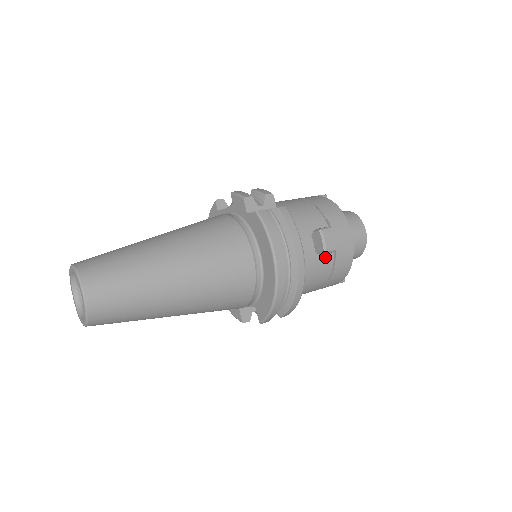
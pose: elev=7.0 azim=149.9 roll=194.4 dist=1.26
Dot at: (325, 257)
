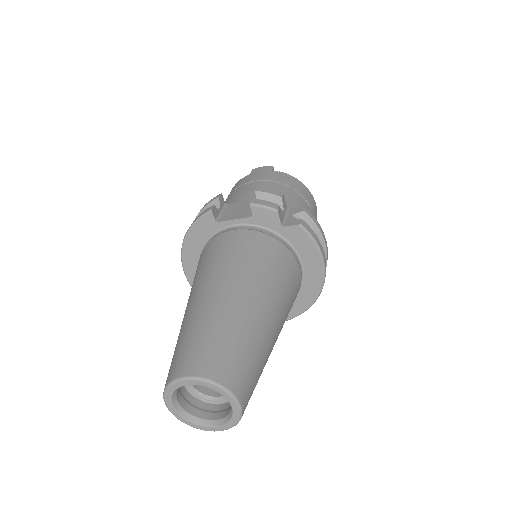
Dot at: occluded
